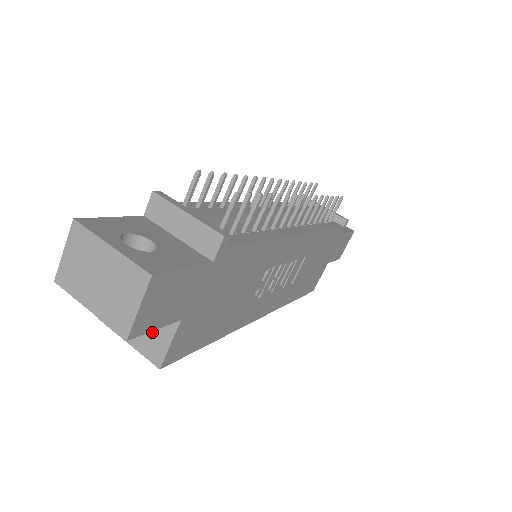
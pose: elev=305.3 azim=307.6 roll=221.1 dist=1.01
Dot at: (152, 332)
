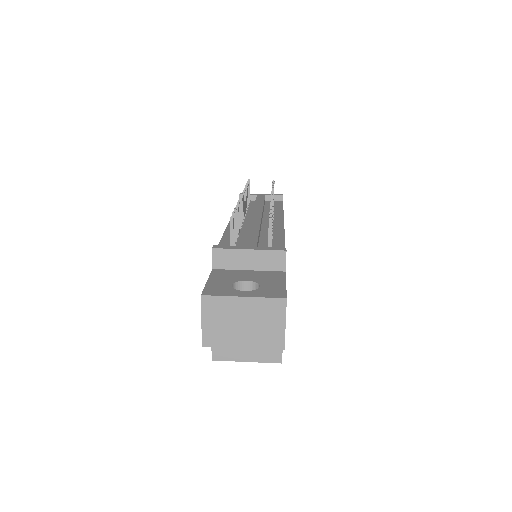
Dot at: occluded
